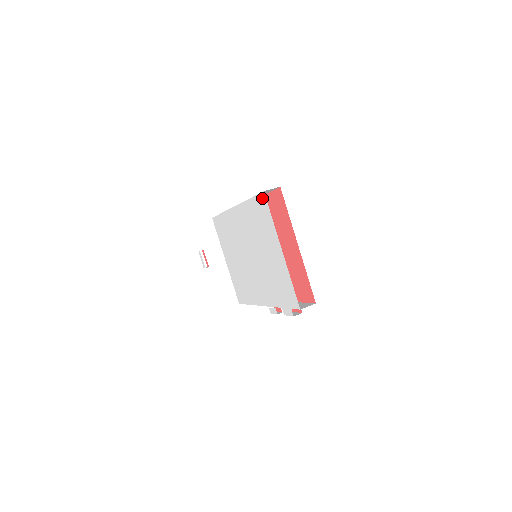
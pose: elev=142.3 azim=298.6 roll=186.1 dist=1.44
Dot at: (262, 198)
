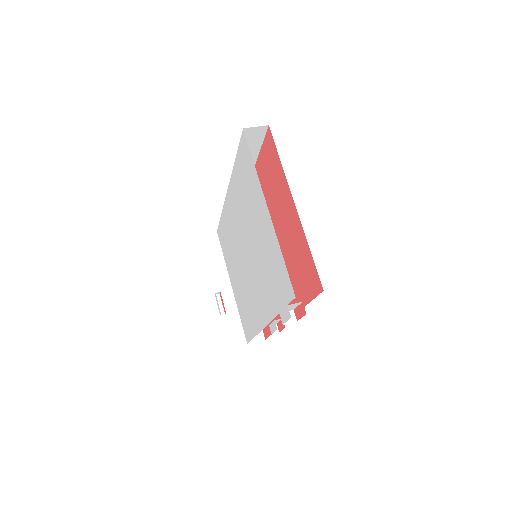
Dot at: (243, 142)
